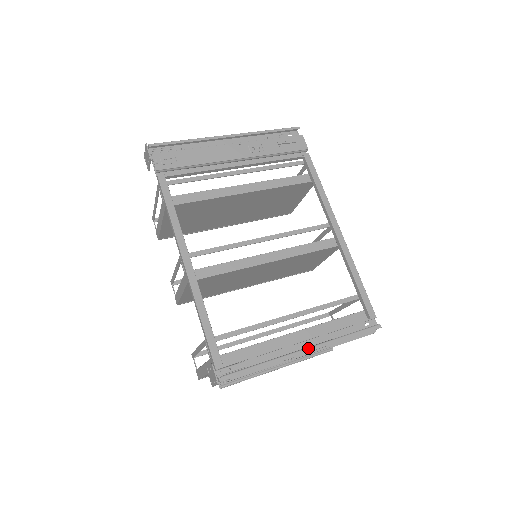
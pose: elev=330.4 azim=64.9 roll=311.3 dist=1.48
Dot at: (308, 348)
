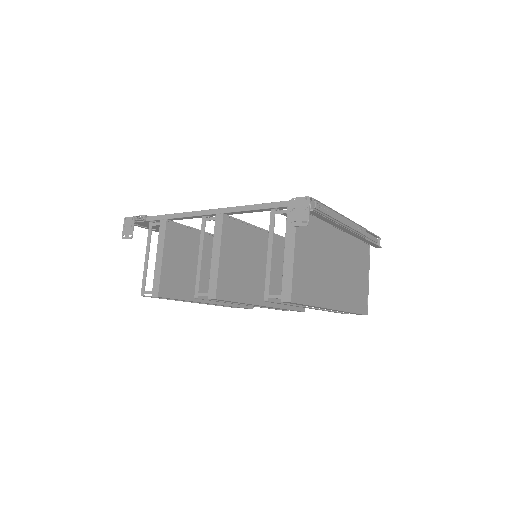
Dot at: occluded
